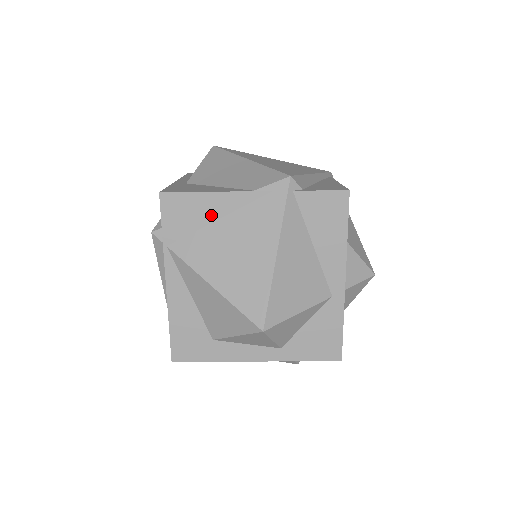
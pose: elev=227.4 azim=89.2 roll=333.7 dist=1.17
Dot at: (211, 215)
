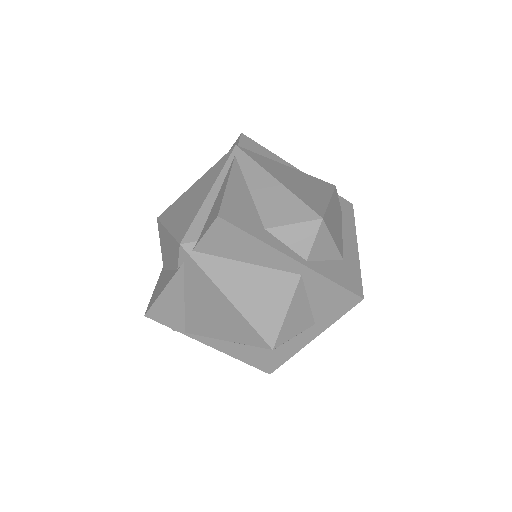
Dot at: (178, 302)
